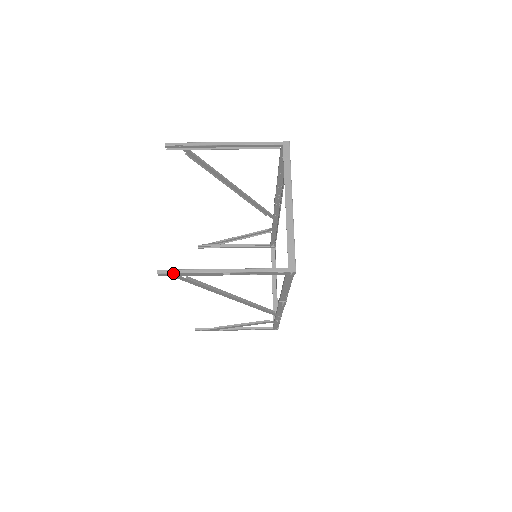
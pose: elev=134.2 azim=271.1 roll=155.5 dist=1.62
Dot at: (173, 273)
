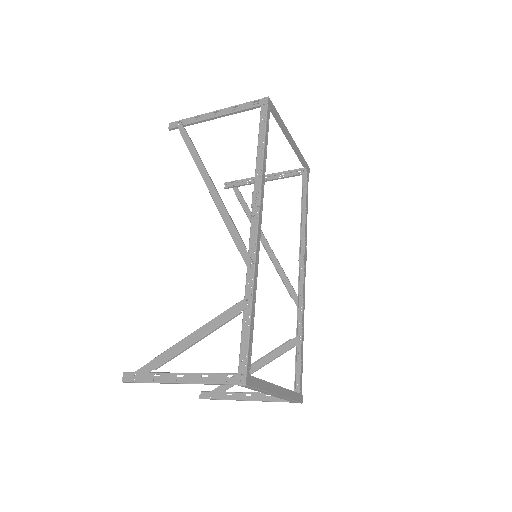
Dot at: (180, 120)
